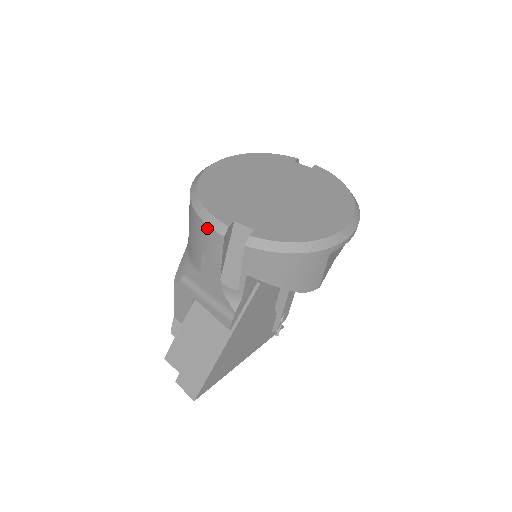
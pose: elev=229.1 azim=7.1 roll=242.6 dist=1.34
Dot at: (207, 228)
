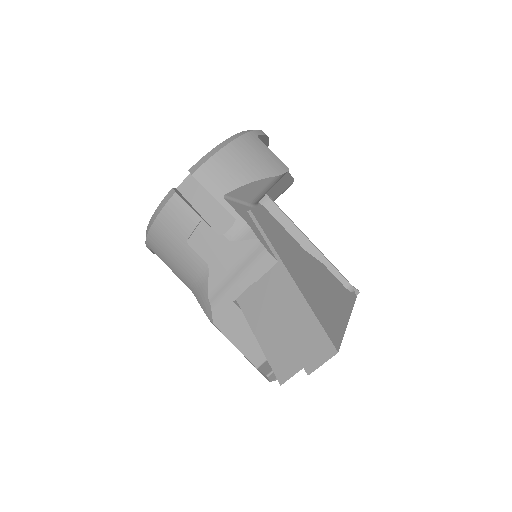
Dot at: (164, 212)
